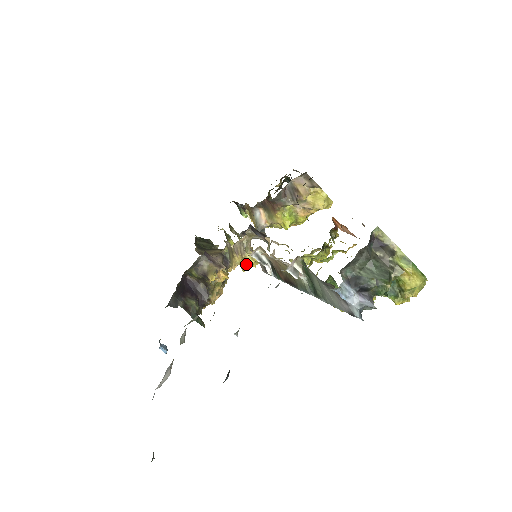
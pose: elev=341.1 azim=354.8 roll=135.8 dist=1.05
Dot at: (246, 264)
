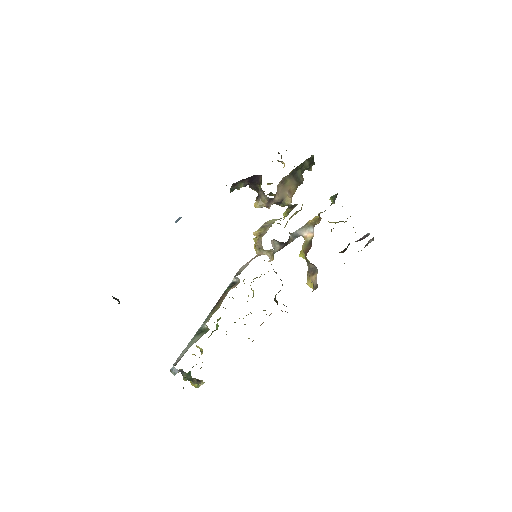
Dot at: (254, 245)
